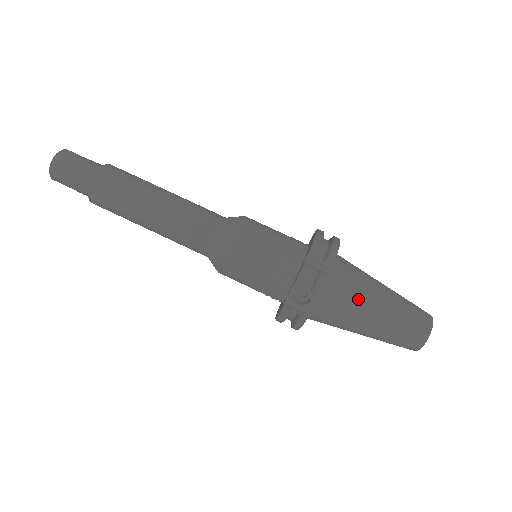
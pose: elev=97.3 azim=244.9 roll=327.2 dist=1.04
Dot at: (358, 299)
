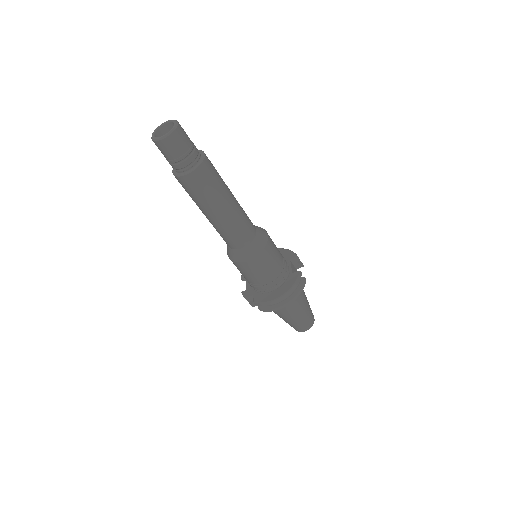
Dot at: occluded
